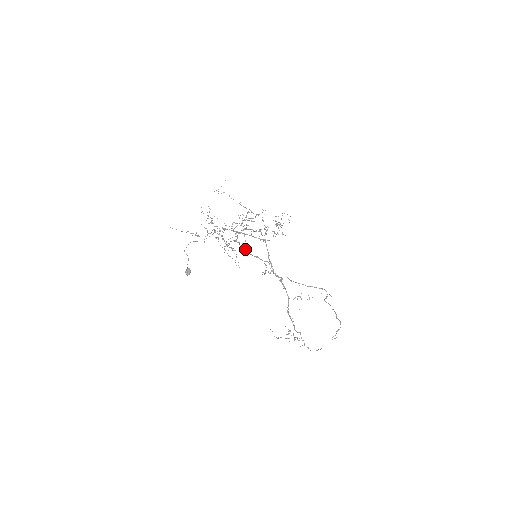
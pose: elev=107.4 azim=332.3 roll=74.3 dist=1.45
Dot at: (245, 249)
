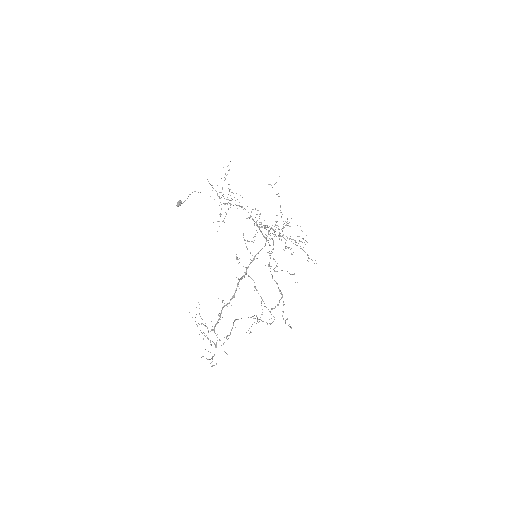
Dot at: (251, 241)
